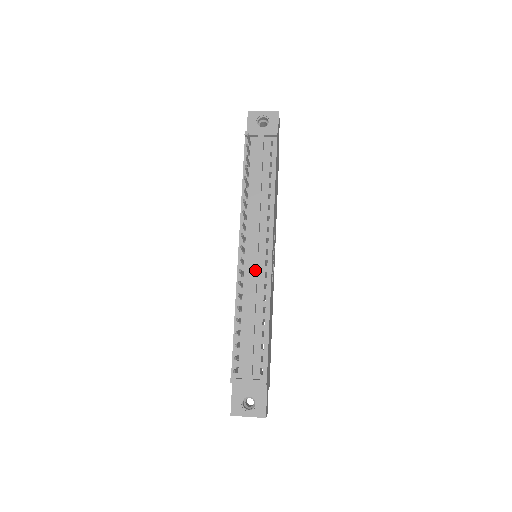
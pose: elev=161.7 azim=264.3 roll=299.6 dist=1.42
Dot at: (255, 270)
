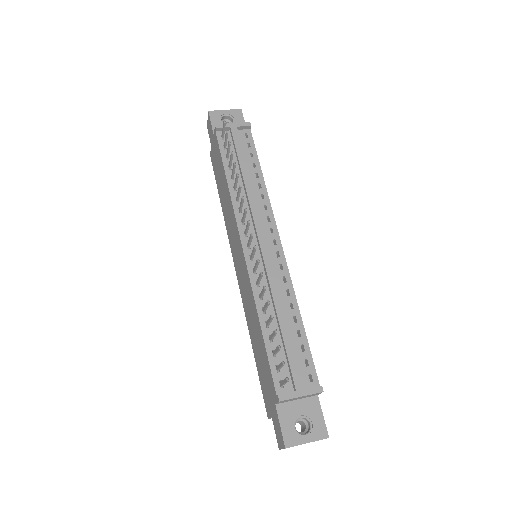
Dot at: (269, 262)
